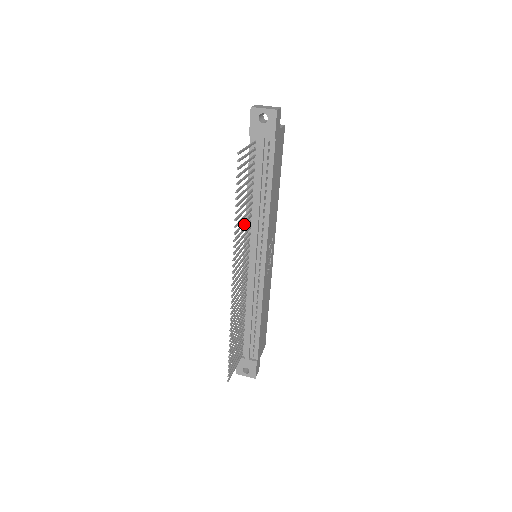
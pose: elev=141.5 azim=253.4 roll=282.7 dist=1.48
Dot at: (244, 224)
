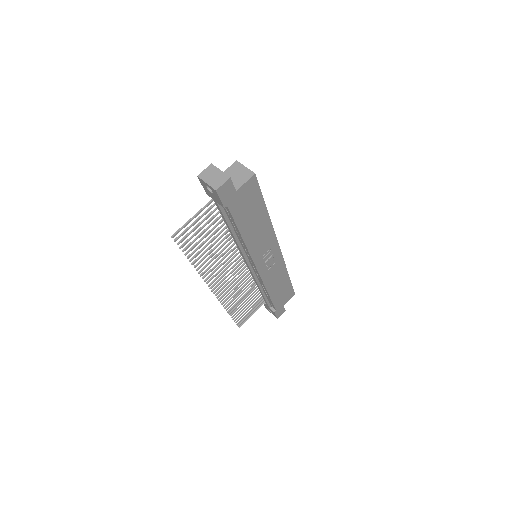
Dot at: occluded
